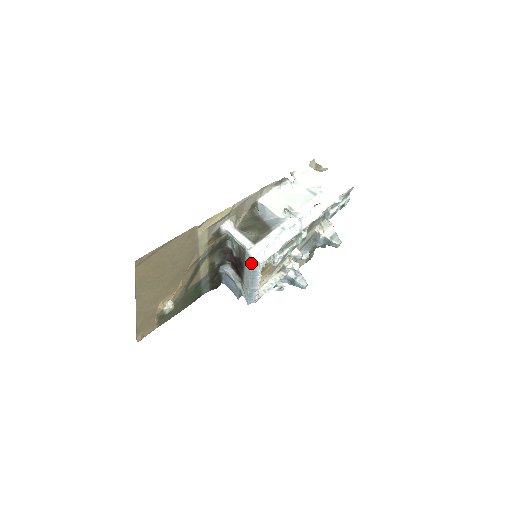
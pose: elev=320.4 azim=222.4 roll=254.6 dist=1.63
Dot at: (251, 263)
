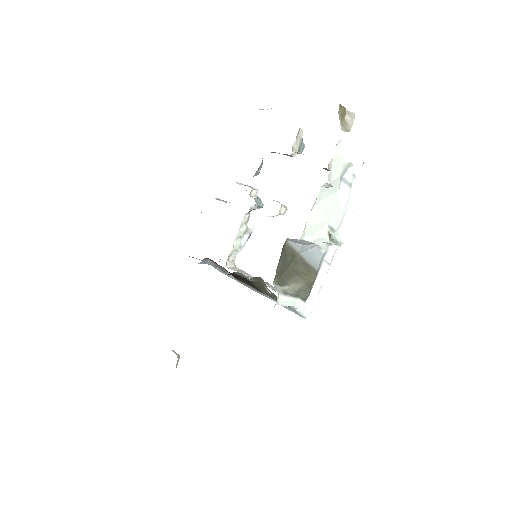
Dot at: occluded
